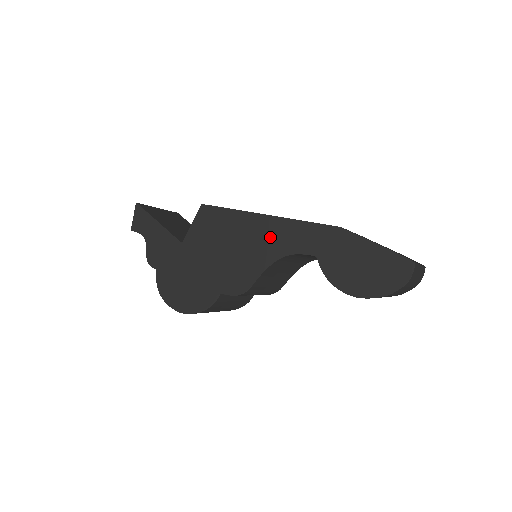
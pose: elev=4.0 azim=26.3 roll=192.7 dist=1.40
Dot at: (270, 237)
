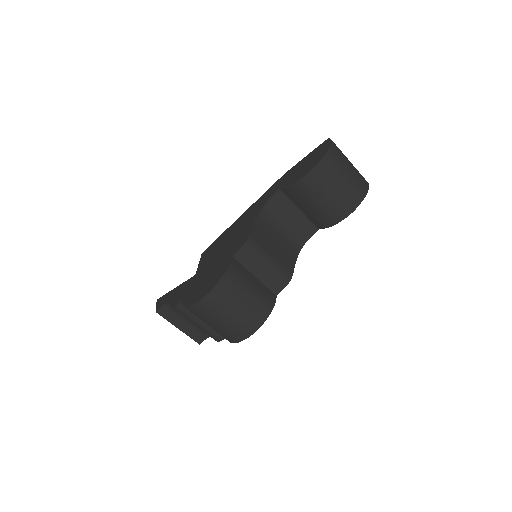
Dot at: (250, 214)
